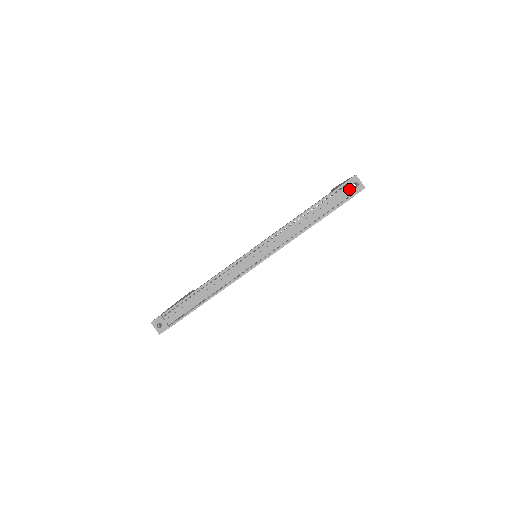
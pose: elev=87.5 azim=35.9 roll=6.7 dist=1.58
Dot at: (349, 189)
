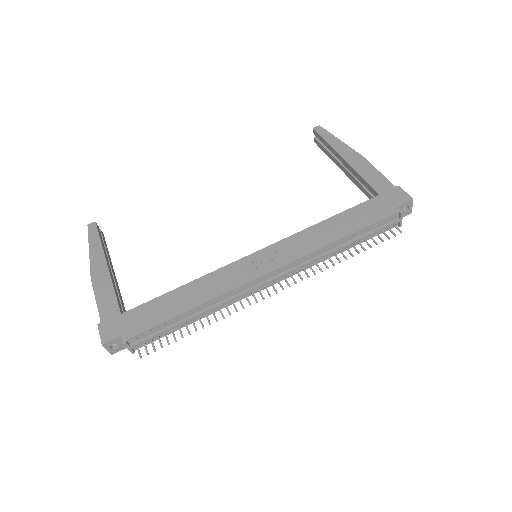
Dot at: occluded
